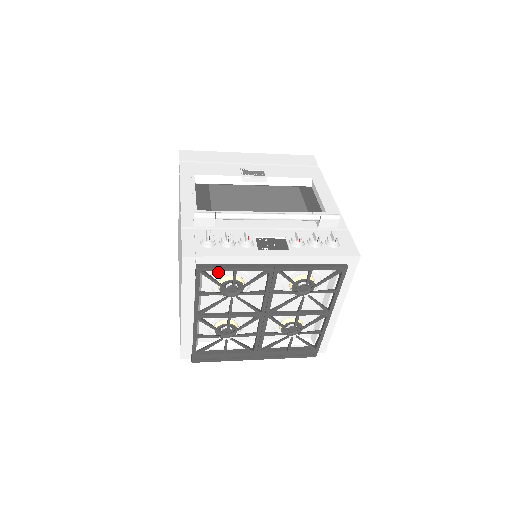
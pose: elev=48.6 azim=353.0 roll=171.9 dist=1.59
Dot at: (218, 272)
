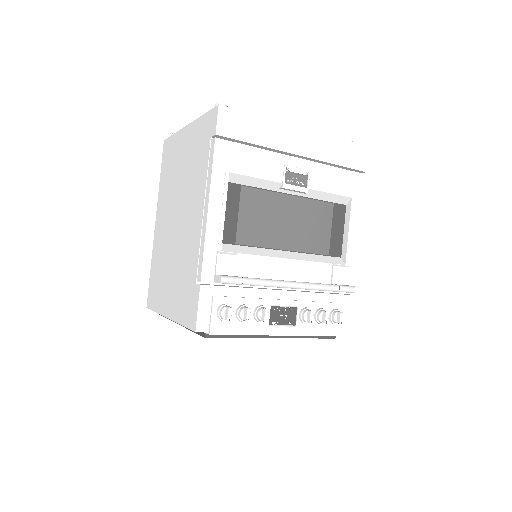
Dot at: occluded
